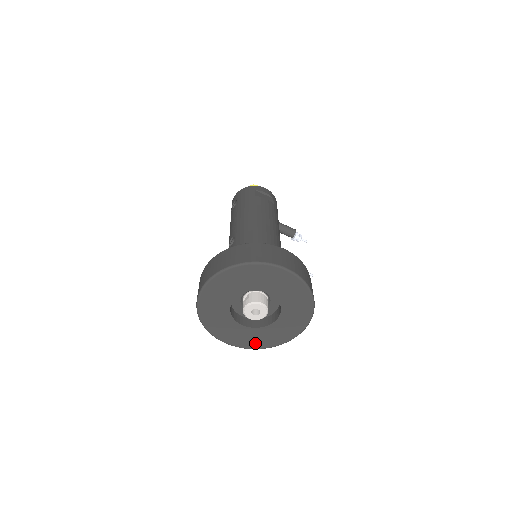
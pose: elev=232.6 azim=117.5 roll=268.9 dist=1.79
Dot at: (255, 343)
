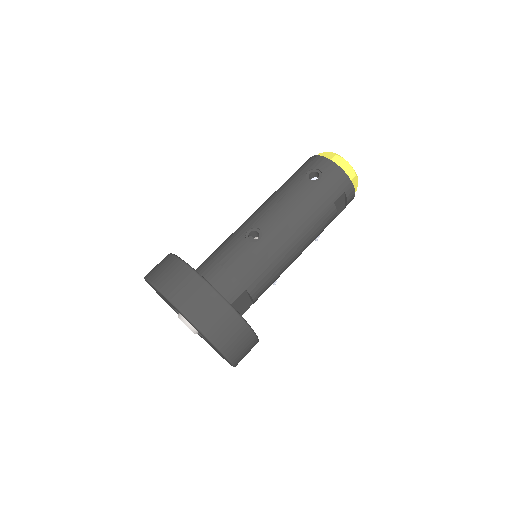
Dot at: occluded
